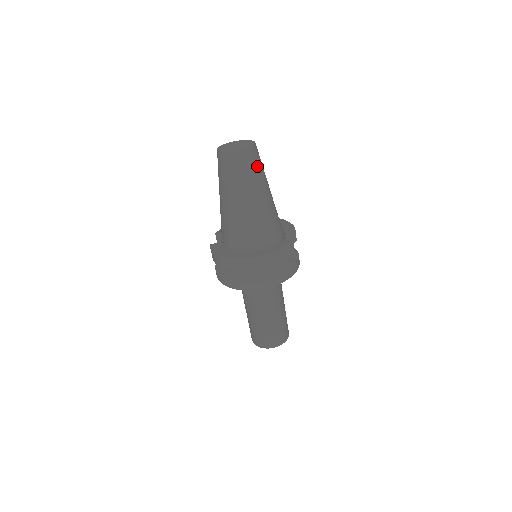
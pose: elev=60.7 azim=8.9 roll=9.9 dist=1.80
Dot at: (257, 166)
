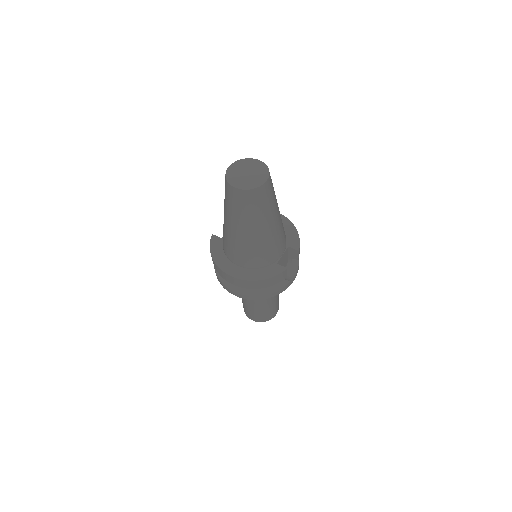
Dot at: (262, 203)
